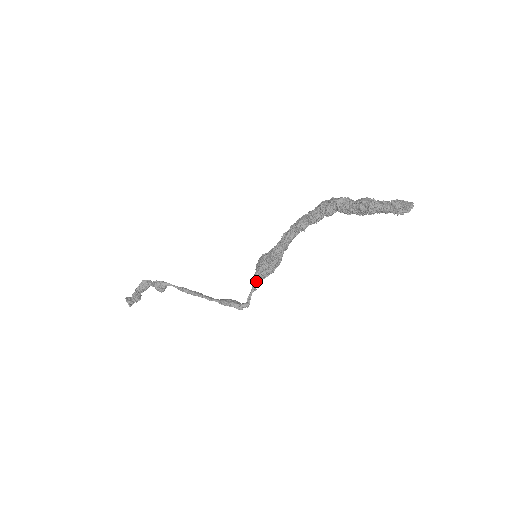
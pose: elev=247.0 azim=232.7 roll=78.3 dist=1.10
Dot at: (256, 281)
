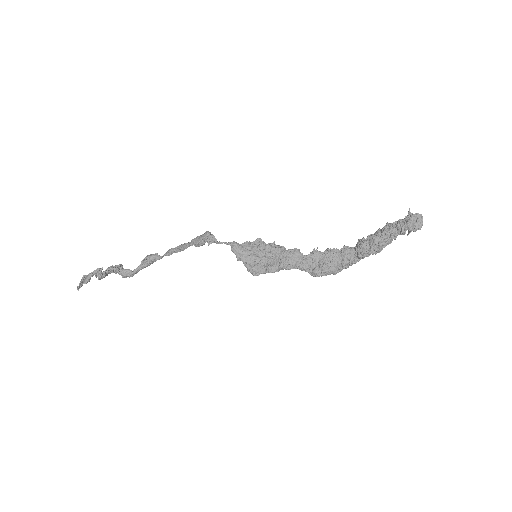
Dot at: (241, 244)
